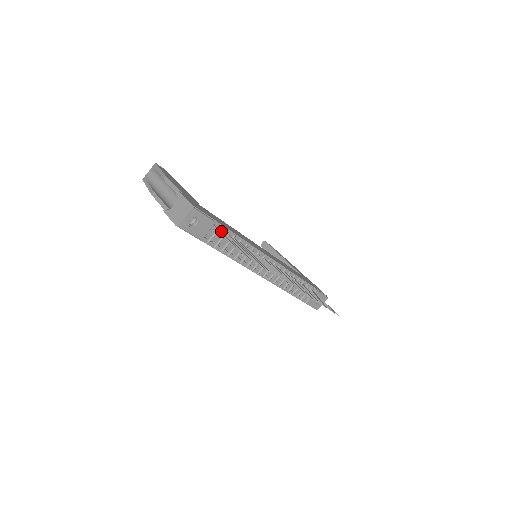
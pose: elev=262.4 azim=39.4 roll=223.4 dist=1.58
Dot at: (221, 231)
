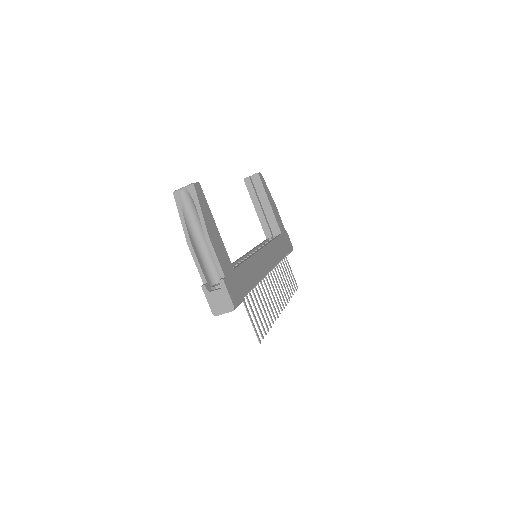
Dot at: (245, 296)
